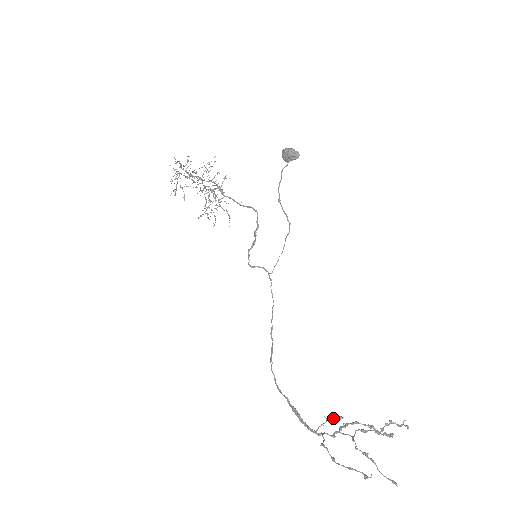
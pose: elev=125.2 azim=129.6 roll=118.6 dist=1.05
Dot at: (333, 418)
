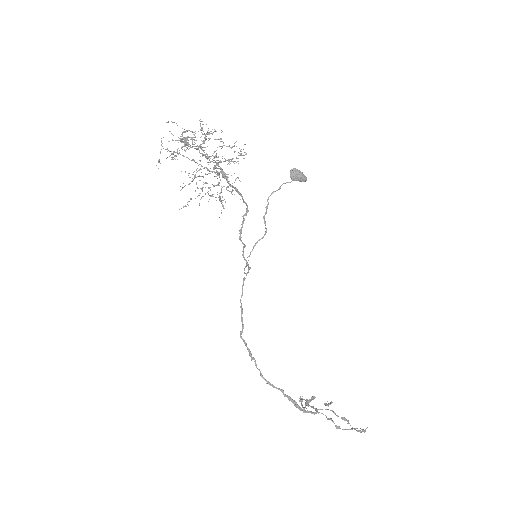
Dot at: occluded
